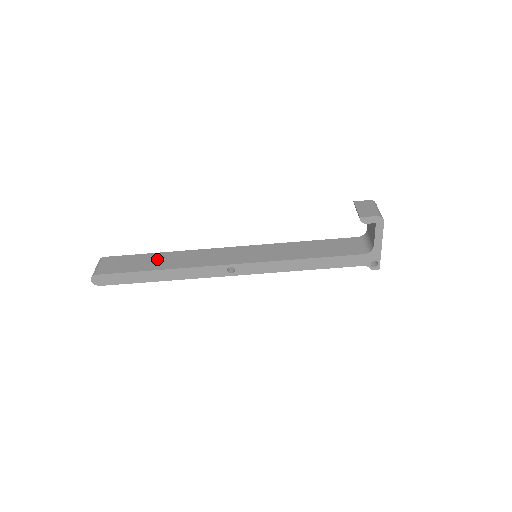
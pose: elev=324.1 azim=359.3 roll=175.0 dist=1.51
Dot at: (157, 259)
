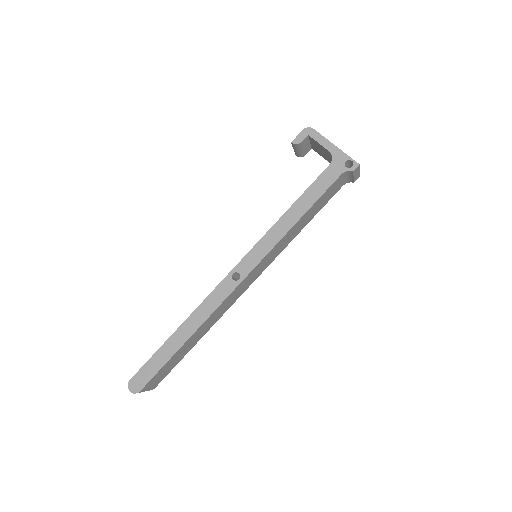
Dot at: occluded
